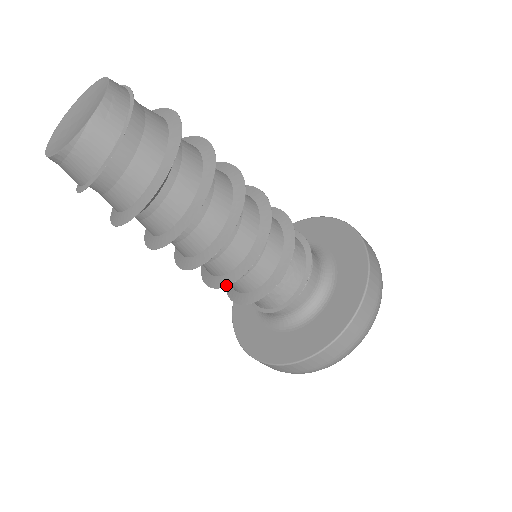
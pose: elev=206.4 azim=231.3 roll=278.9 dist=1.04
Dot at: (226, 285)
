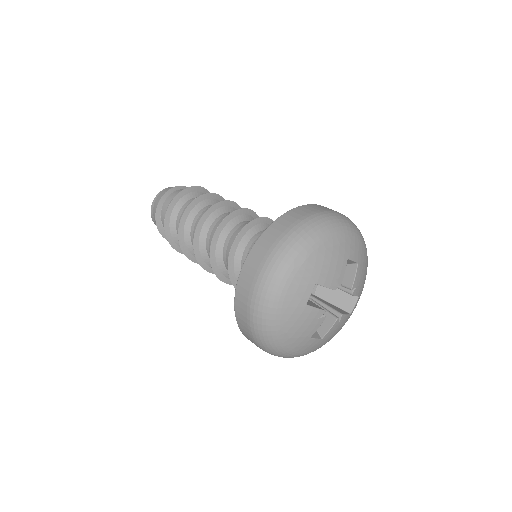
Dot at: (212, 239)
